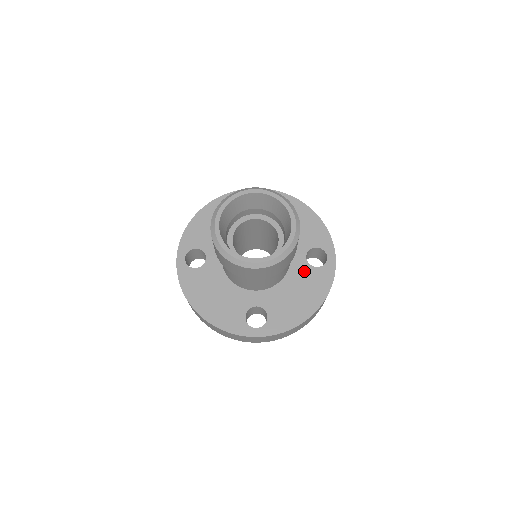
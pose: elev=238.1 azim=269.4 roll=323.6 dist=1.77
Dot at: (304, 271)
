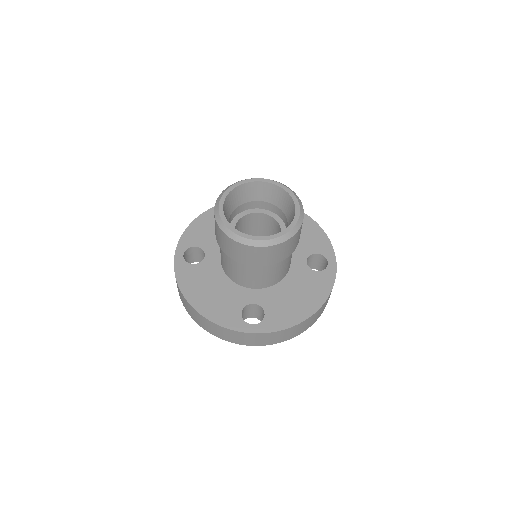
Dot at: (304, 274)
